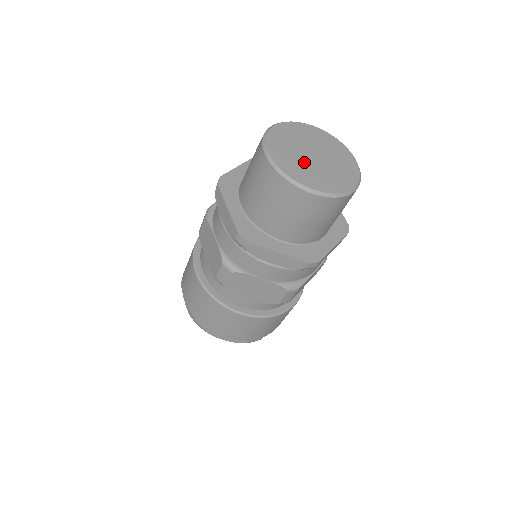
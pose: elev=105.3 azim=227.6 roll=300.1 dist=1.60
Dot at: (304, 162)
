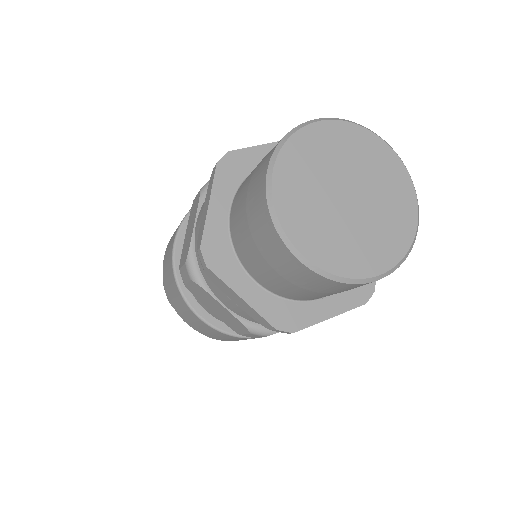
Dot at: (323, 203)
